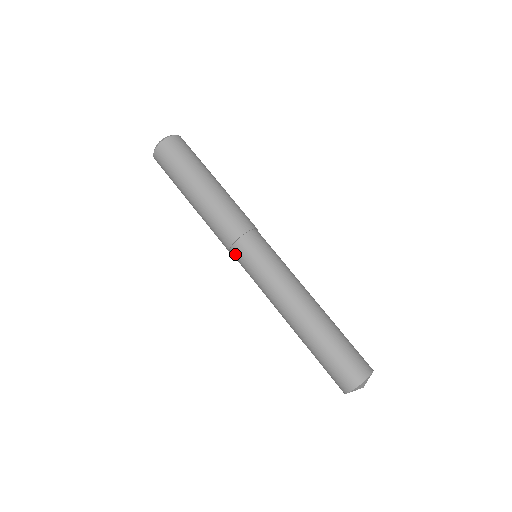
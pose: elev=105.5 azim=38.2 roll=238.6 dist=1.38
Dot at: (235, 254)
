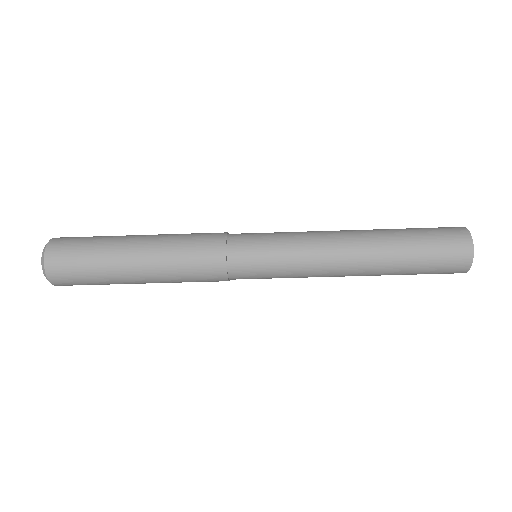
Dot at: occluded
